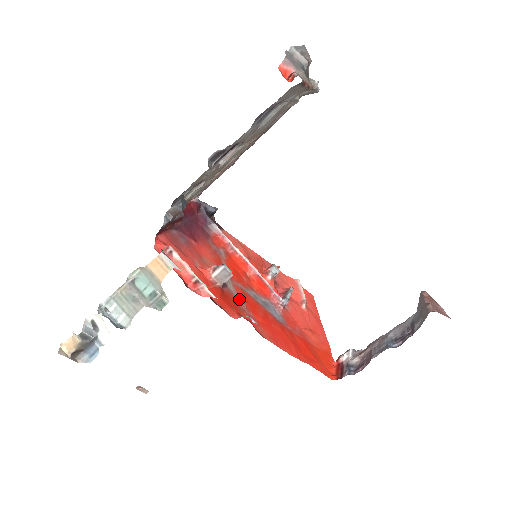
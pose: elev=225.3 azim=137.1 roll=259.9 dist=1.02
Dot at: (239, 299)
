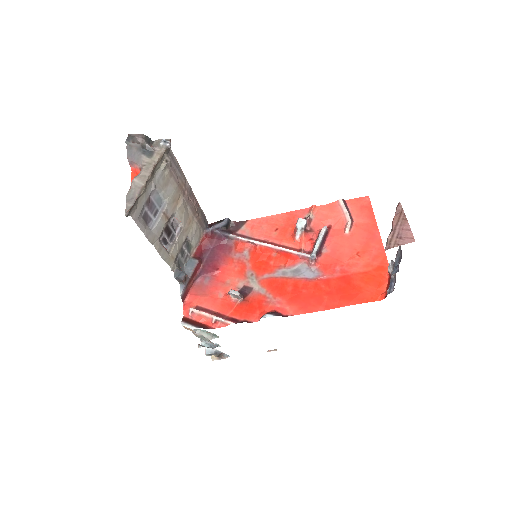
Dot at: (265, 293)
